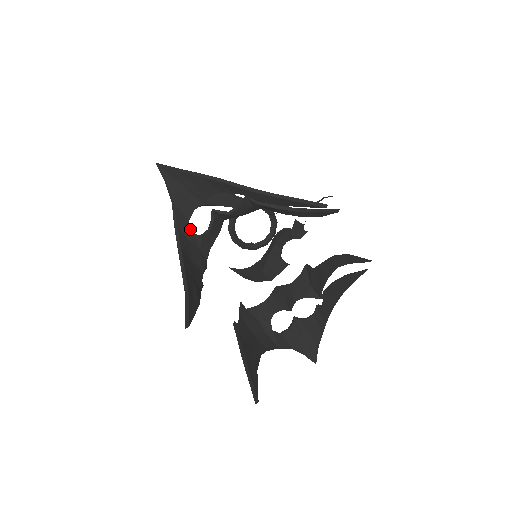
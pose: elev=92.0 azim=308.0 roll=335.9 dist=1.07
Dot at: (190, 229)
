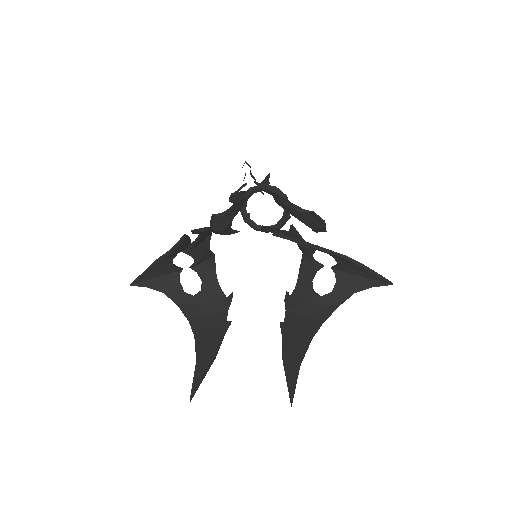
Dot at: (189, 296)
